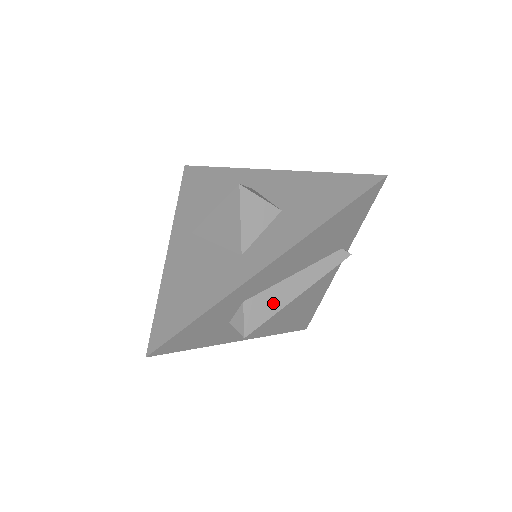
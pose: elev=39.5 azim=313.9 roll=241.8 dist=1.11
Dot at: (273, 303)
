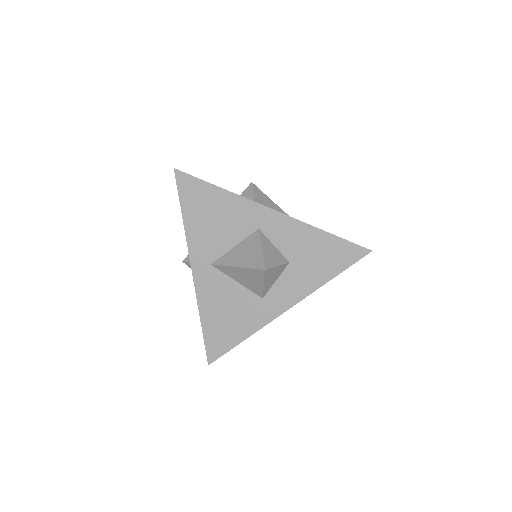
Dot at: occluded
